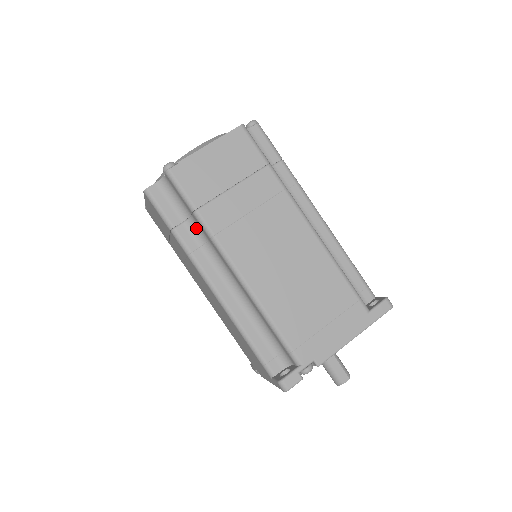
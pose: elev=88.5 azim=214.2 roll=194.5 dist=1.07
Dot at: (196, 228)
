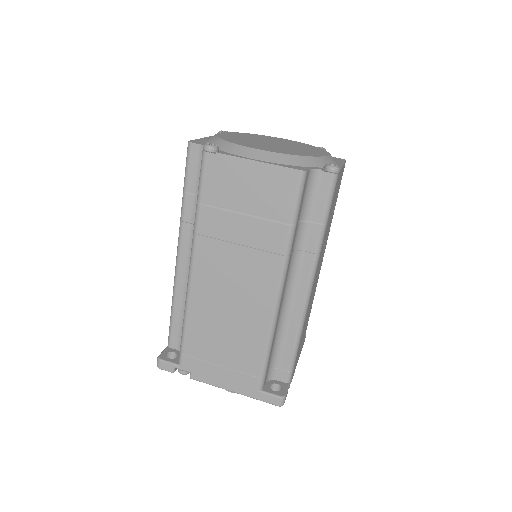
Dot at: occluded
